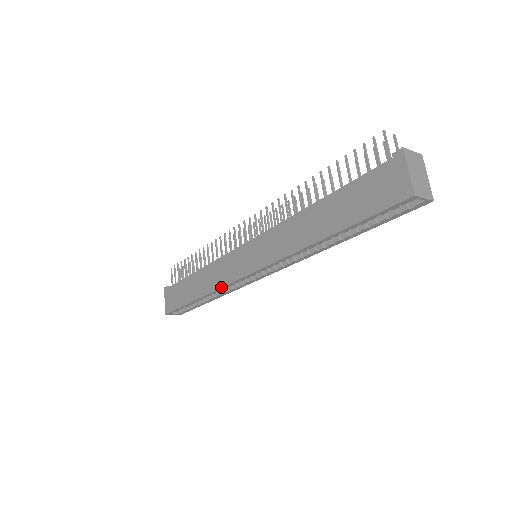
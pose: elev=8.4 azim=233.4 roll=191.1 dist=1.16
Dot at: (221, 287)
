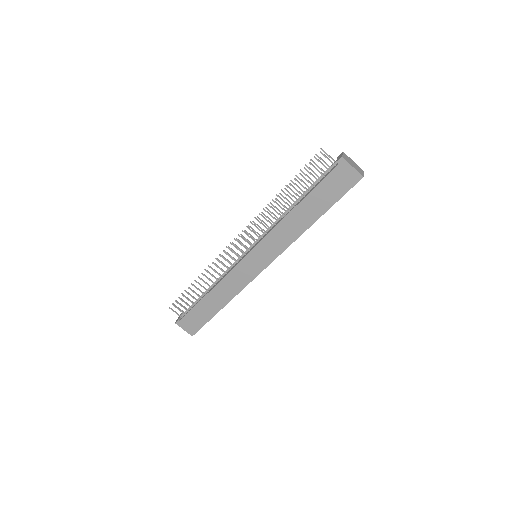
Dot at: occluded
